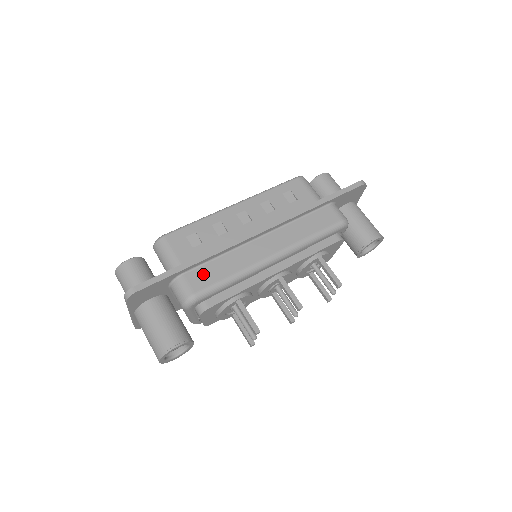
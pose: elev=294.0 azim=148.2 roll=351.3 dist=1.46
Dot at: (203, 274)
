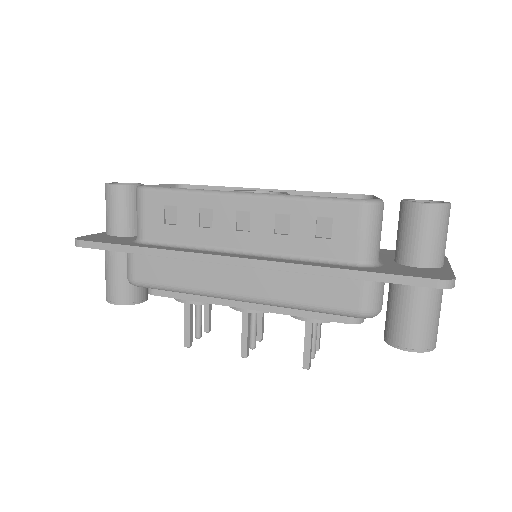
Dot at: (152, 266)
